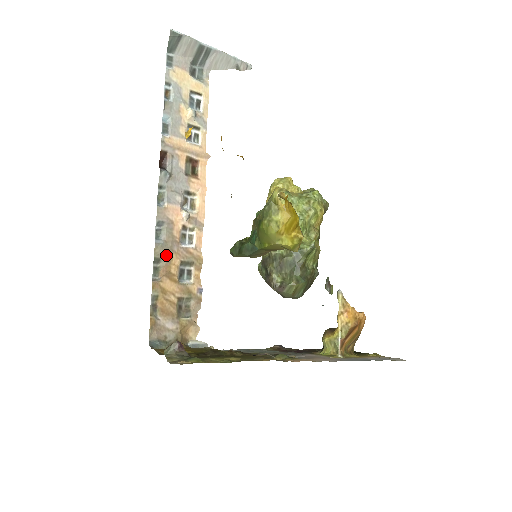
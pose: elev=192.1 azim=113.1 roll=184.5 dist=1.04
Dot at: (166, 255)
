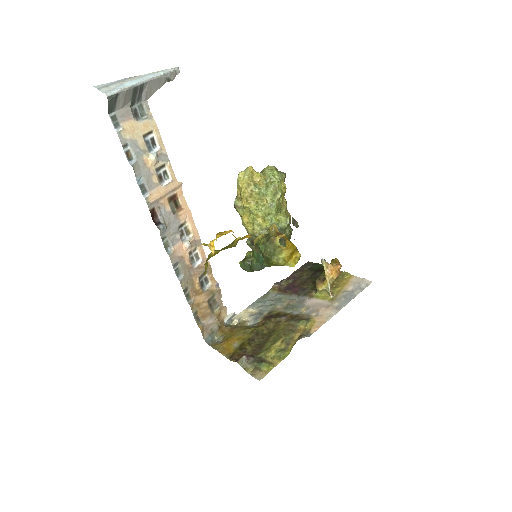
Dot at: (189, 282)
